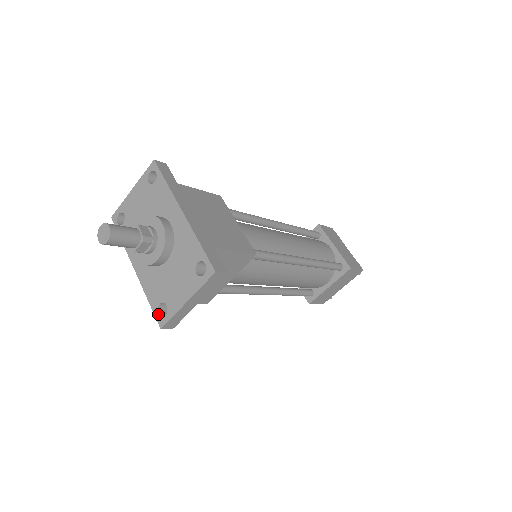
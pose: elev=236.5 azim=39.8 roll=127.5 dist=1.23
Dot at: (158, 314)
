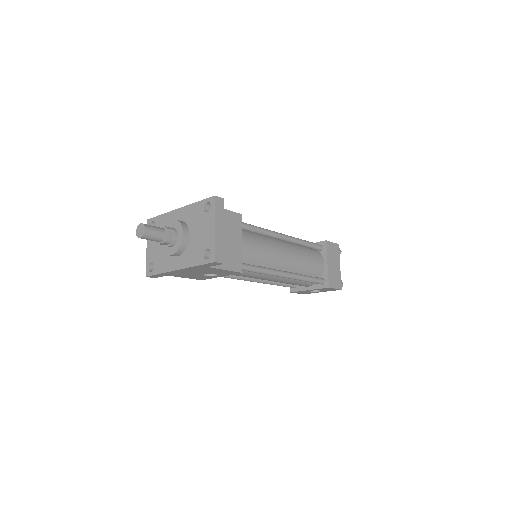
Dot at: (207, 260)
